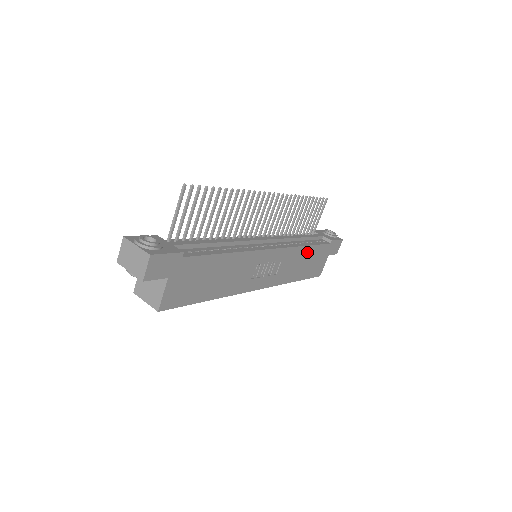
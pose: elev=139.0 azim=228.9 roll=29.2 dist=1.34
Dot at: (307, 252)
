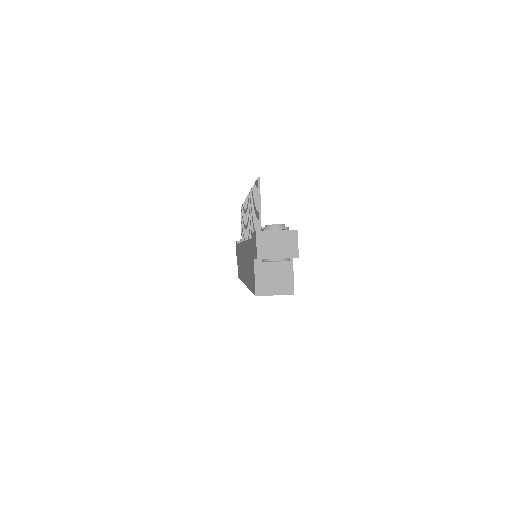
Dot at: occluded
